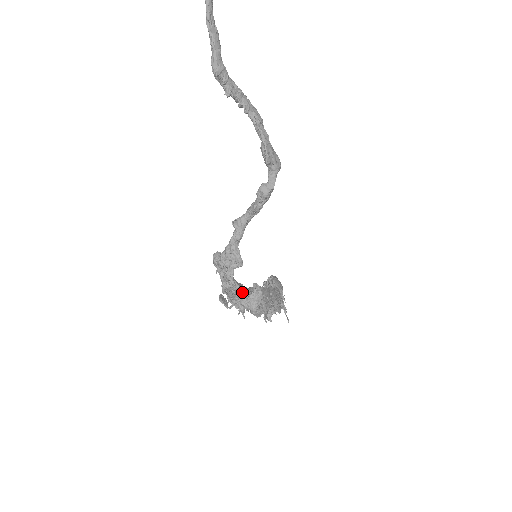
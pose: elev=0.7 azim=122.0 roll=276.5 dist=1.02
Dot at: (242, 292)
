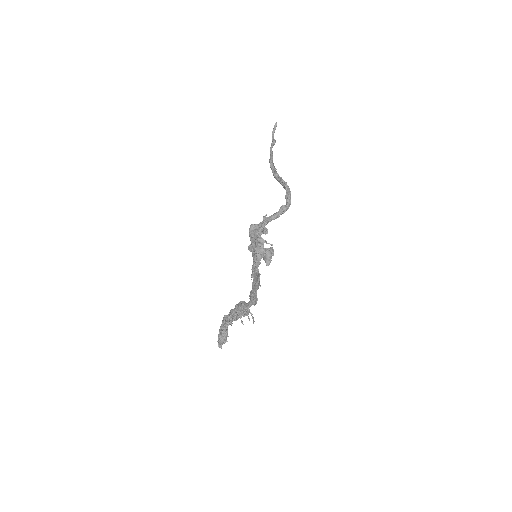
Dot at: occluded
